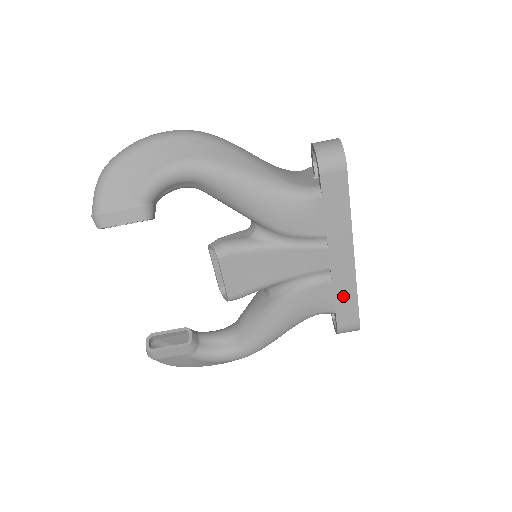
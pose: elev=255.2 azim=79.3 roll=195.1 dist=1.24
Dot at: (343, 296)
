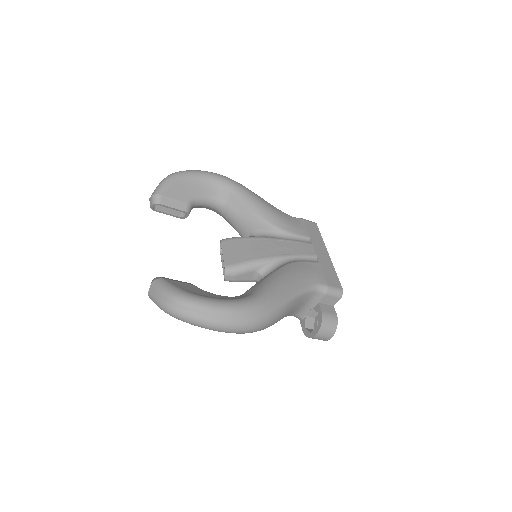
Dot at: occluded
